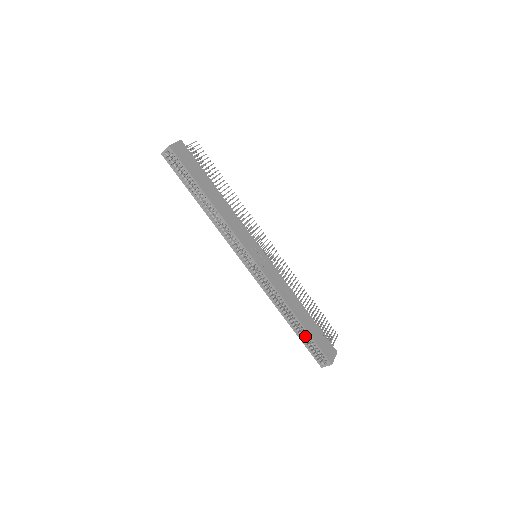
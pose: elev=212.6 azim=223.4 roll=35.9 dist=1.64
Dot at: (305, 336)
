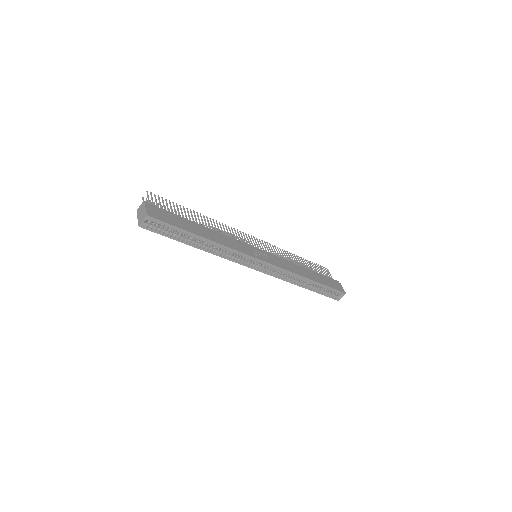
Dot at: (319, 288)
